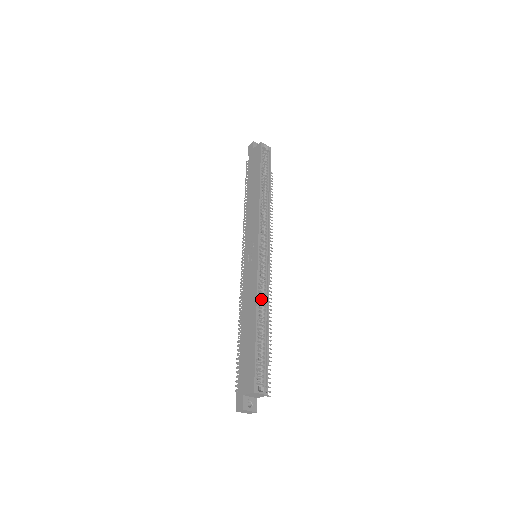
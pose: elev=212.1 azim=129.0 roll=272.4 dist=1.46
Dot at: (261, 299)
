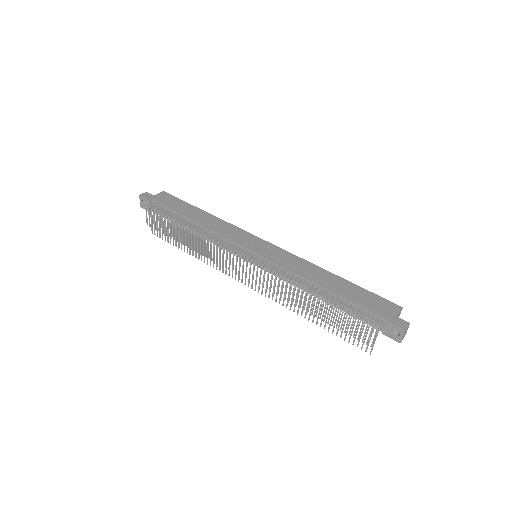
Dot at: occluded
